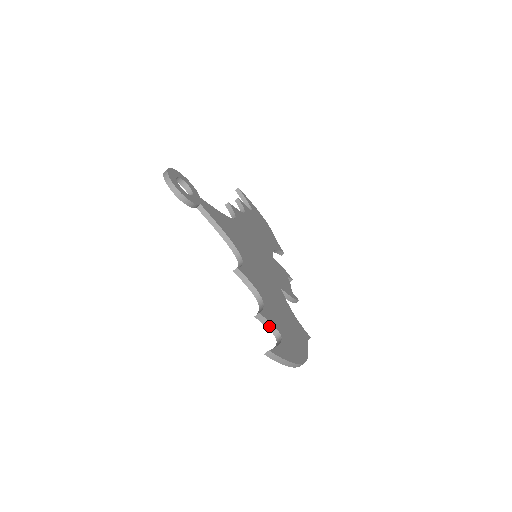
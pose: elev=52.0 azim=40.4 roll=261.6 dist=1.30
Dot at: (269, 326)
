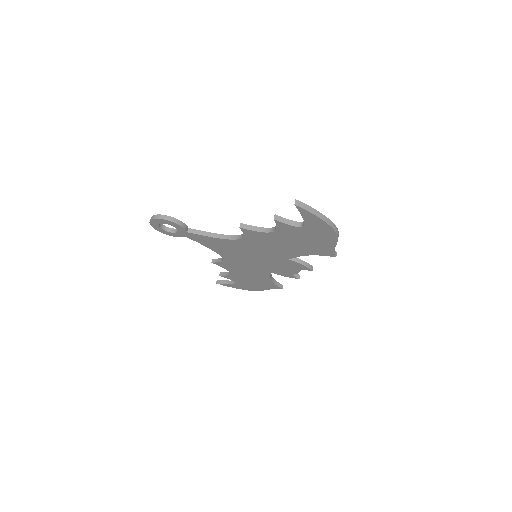
Dot at: (290, 223)
